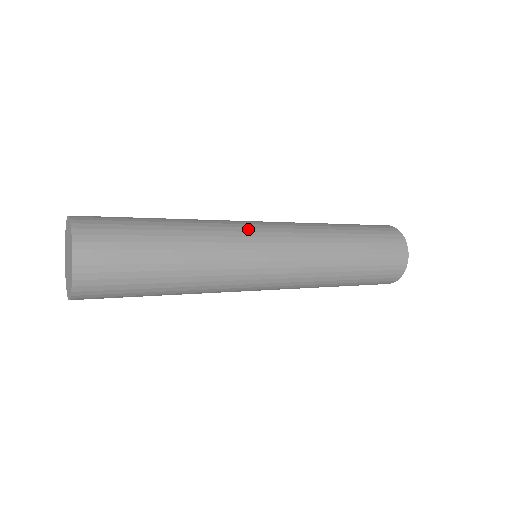
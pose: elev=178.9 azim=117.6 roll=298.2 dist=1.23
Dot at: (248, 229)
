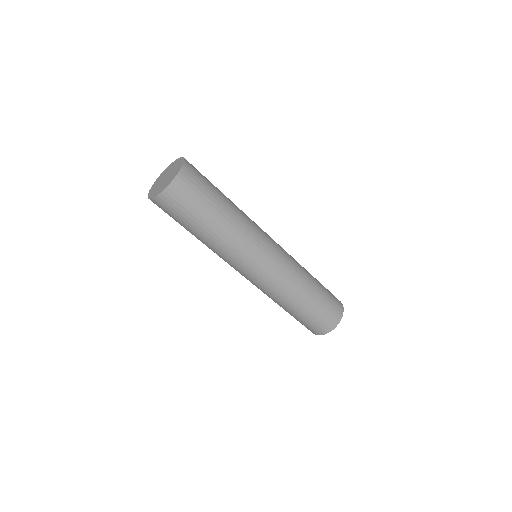
Dot at: occluded
